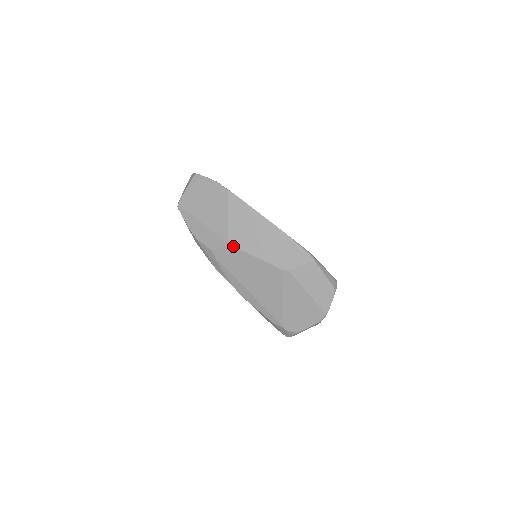
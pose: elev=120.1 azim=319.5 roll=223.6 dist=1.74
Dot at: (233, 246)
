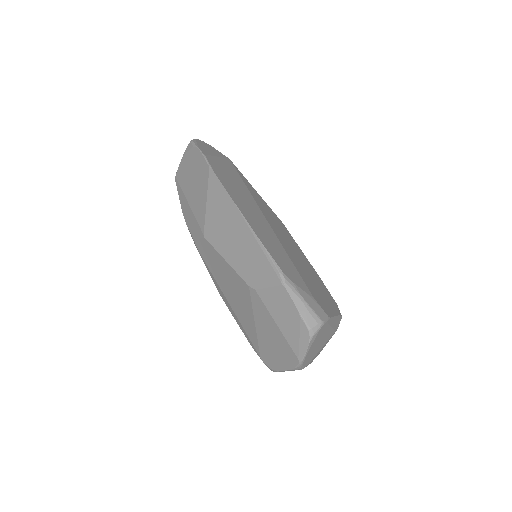
Dot at: (207, 240)
